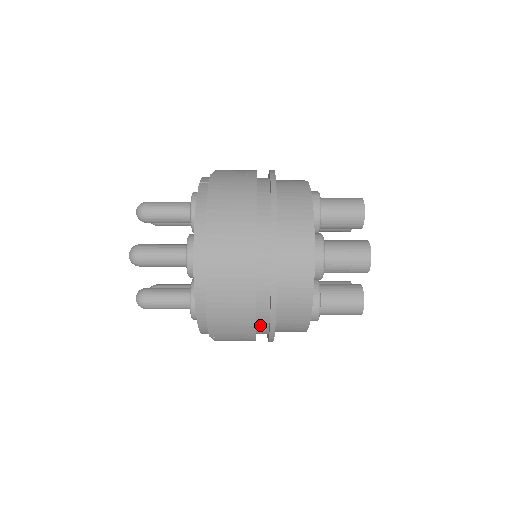
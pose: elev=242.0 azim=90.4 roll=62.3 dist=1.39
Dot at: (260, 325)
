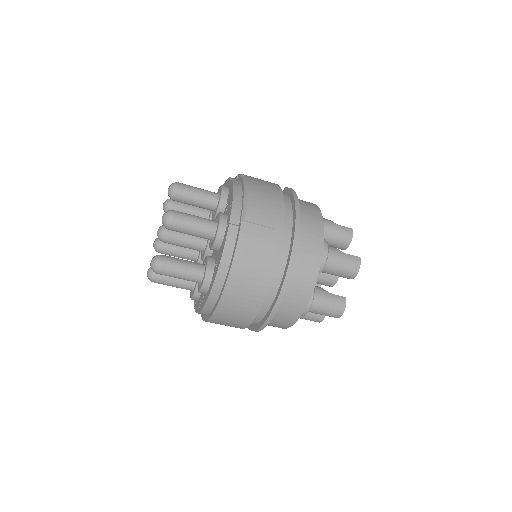
Dot at: occluded
